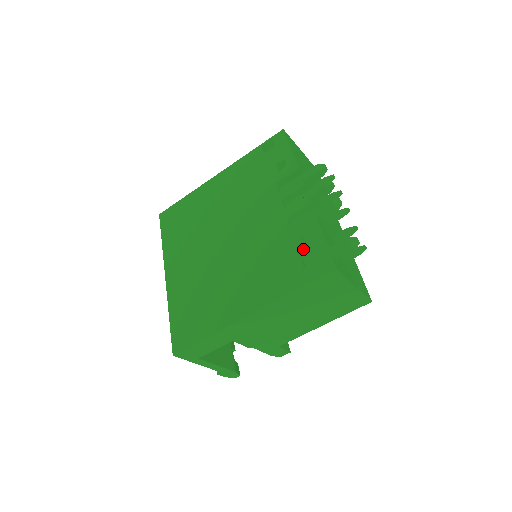
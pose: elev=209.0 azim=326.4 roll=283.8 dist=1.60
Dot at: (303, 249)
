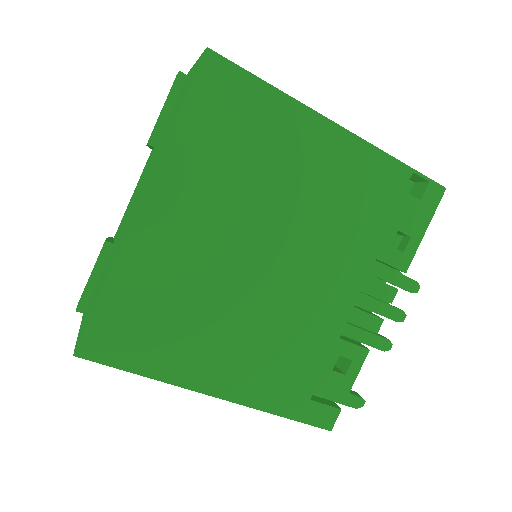
Dot at: (327, 379)
